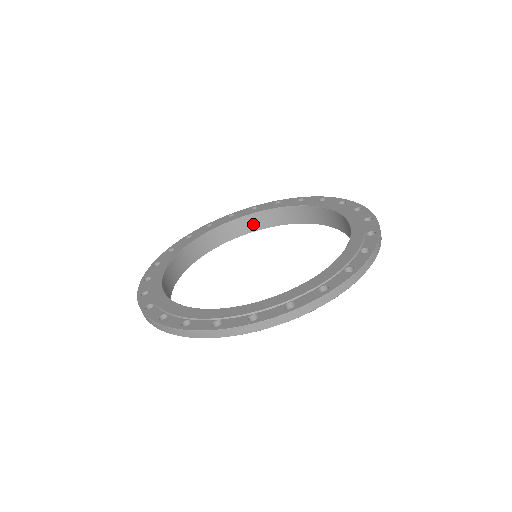
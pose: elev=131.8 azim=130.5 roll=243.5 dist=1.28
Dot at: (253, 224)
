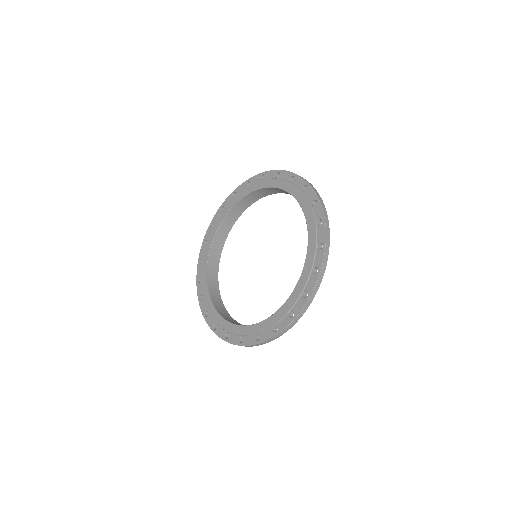
Dot at: (217, 250)
